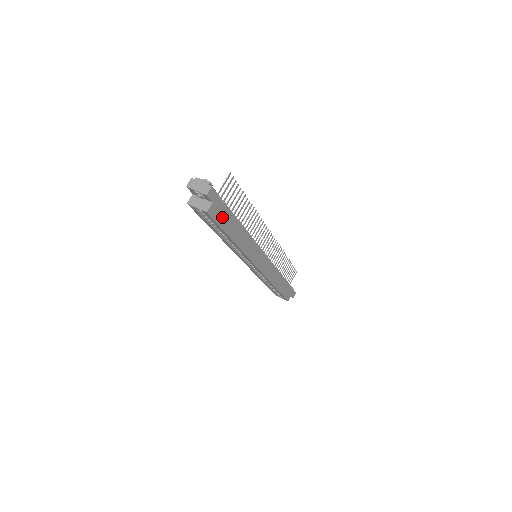
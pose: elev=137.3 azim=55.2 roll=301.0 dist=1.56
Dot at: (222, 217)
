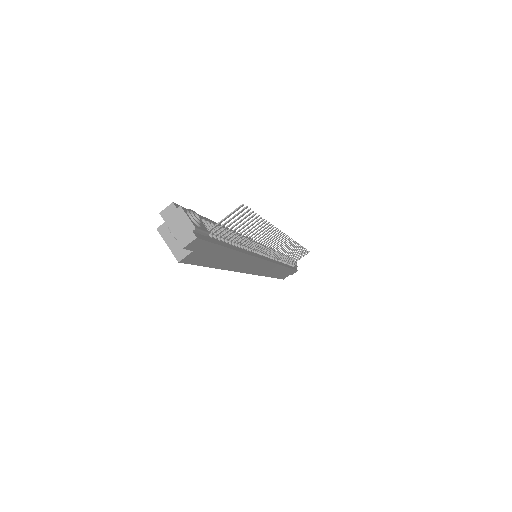
Dot at: (207, 256)
